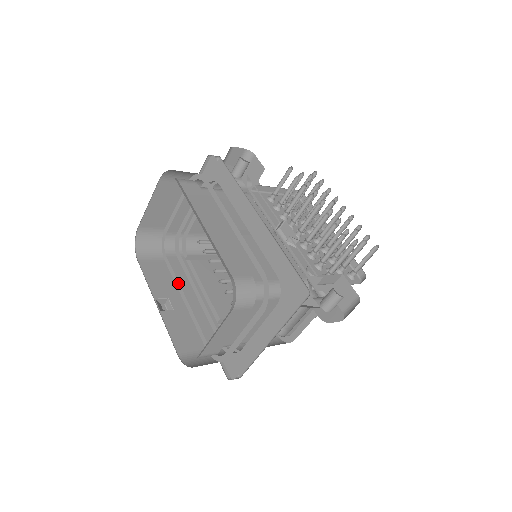
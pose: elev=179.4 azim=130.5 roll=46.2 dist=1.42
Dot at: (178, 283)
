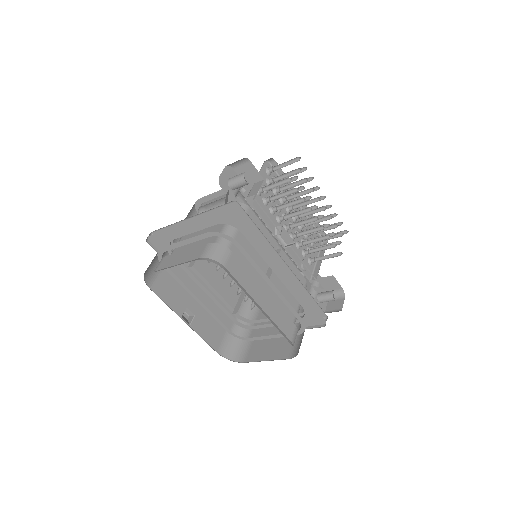
Dot at: (187, 288)
